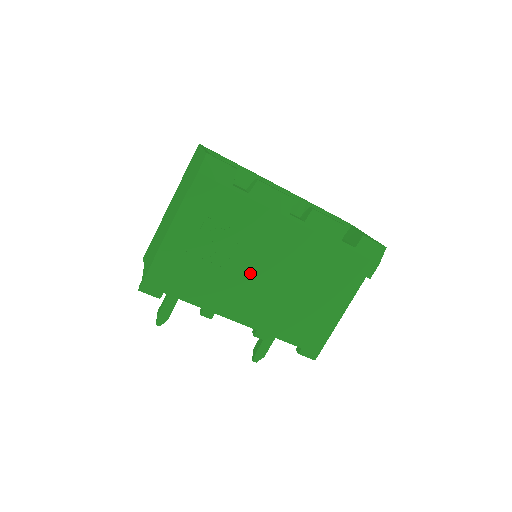
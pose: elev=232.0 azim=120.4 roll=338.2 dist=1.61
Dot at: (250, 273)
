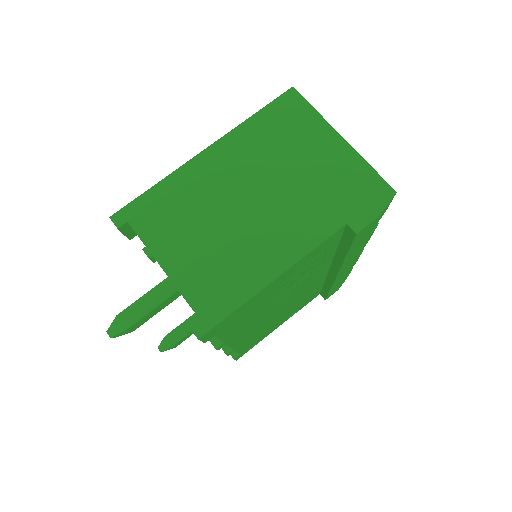
Dot at: (283, 302)
